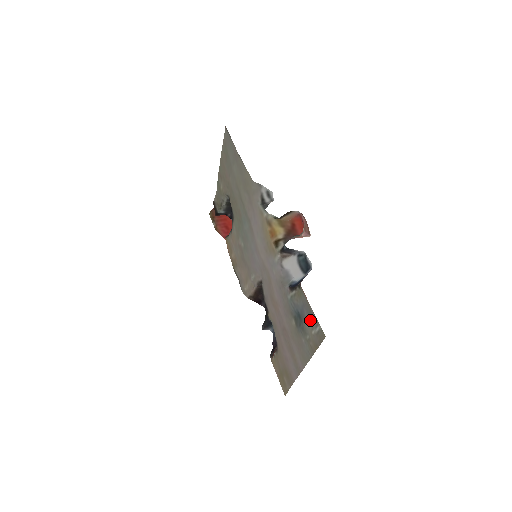
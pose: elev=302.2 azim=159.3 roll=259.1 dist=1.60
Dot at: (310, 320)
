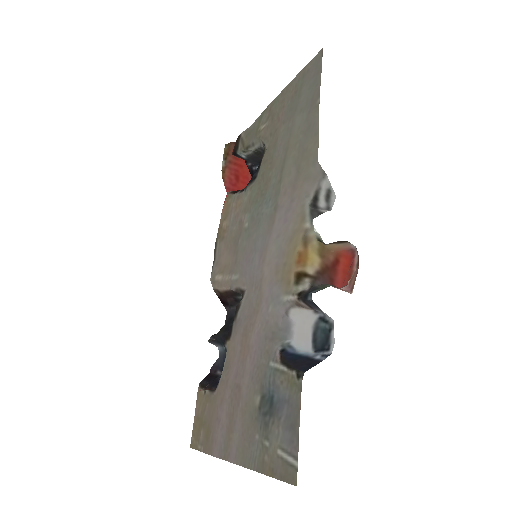
Dot at: (286, 433)
